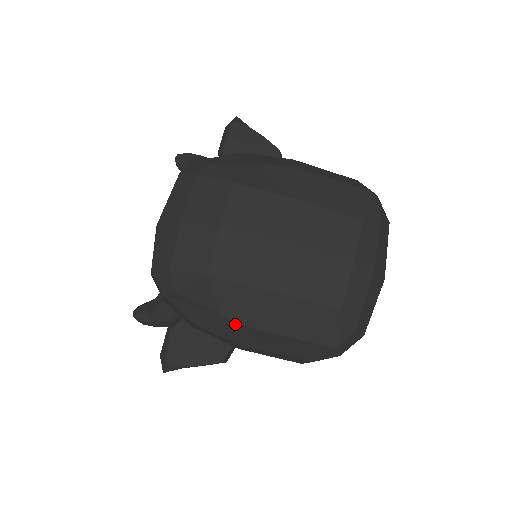
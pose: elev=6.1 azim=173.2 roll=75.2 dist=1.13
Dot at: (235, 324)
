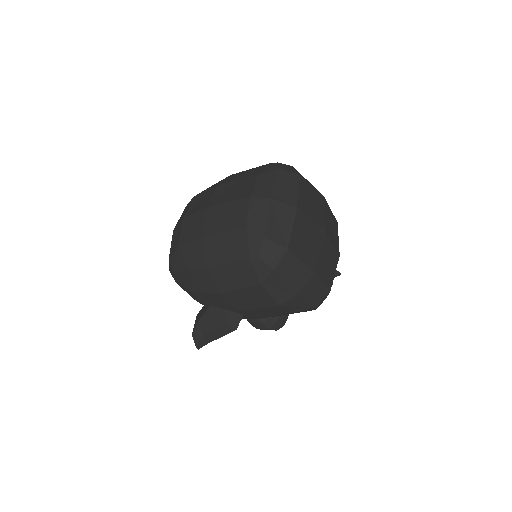
Dot at: (199, 272)
